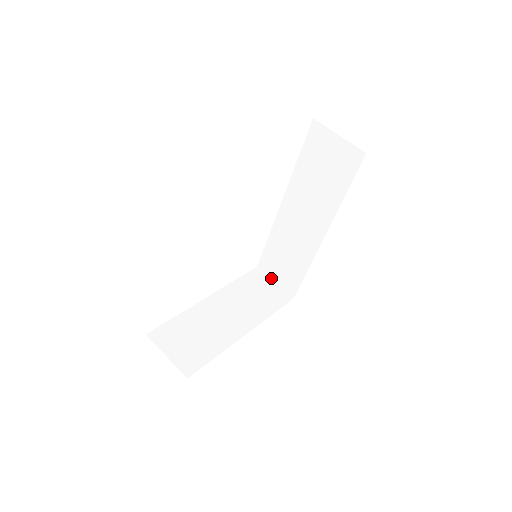
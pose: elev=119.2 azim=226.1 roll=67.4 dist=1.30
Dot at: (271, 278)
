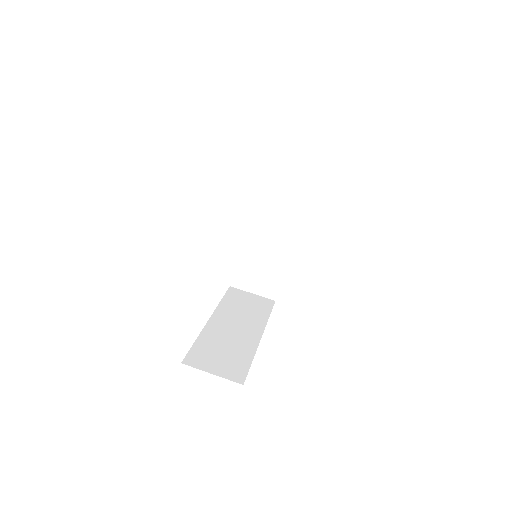
Dot at: (247, 291)
